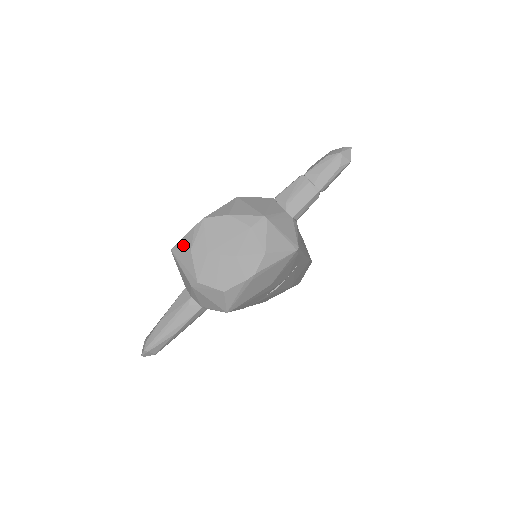
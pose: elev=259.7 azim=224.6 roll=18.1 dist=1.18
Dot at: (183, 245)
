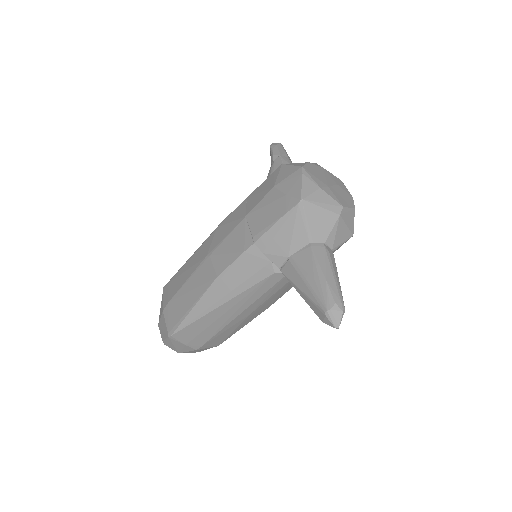
Dot at: (309, 189)
